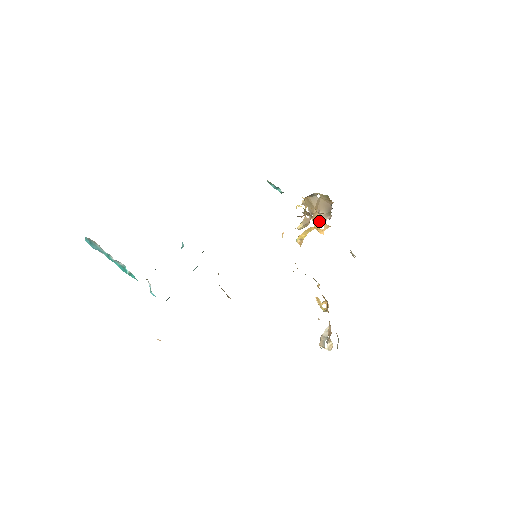
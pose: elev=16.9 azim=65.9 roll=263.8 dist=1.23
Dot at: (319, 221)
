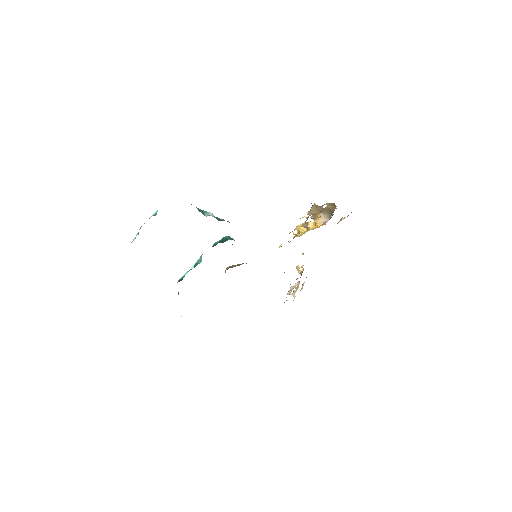
Dot at: (319, 220)
